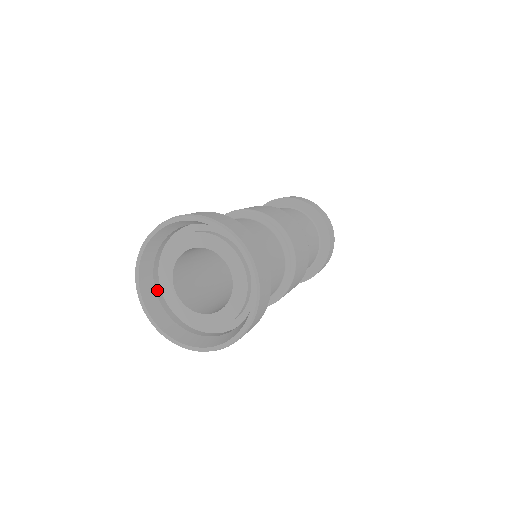
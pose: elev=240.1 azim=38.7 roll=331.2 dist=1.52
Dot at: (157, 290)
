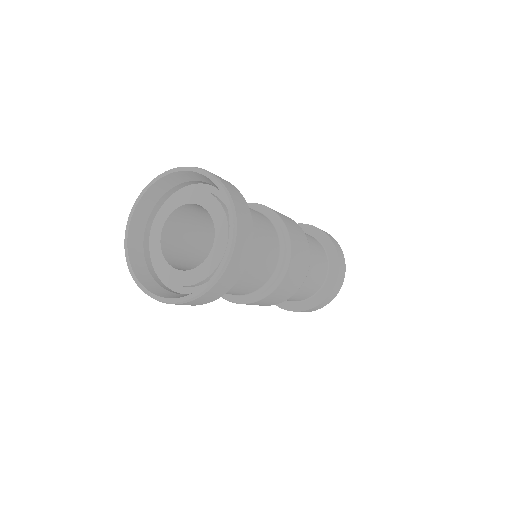
Dot at: (145, 247)
